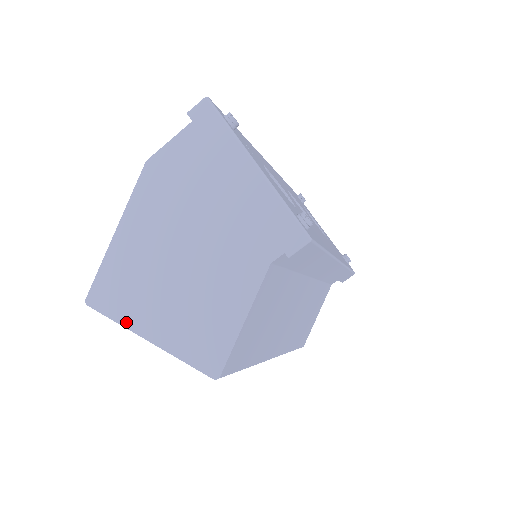
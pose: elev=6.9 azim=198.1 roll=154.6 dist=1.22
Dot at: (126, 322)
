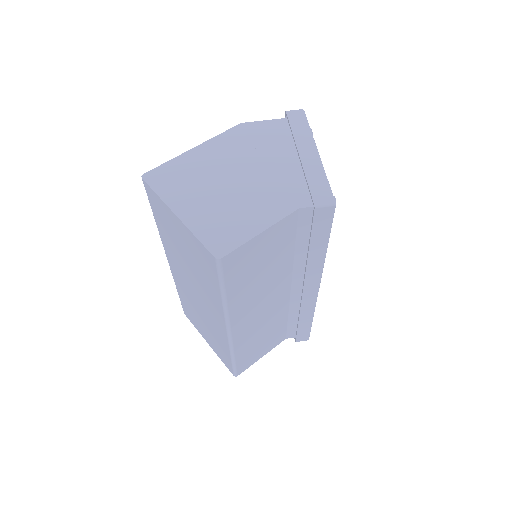
Dot at: (167, 199)
